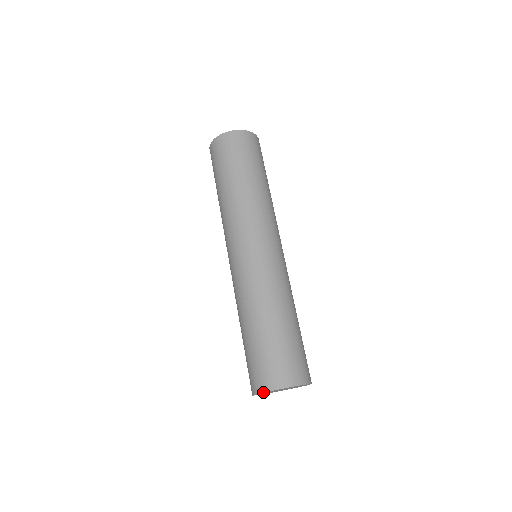
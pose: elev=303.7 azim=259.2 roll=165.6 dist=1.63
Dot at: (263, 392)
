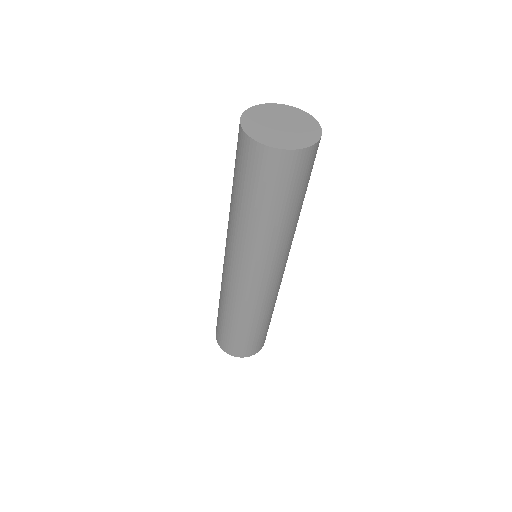
Dot at: (249, 108)
